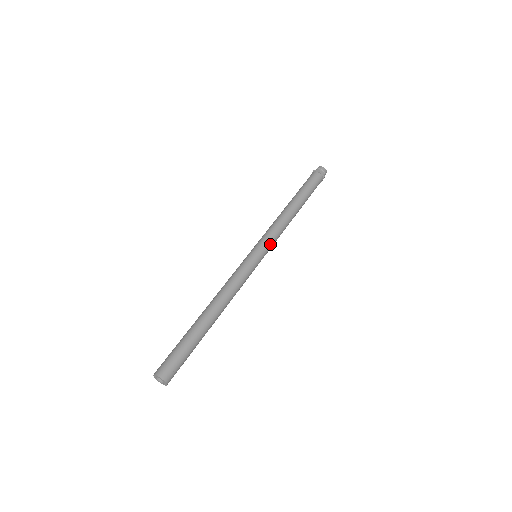
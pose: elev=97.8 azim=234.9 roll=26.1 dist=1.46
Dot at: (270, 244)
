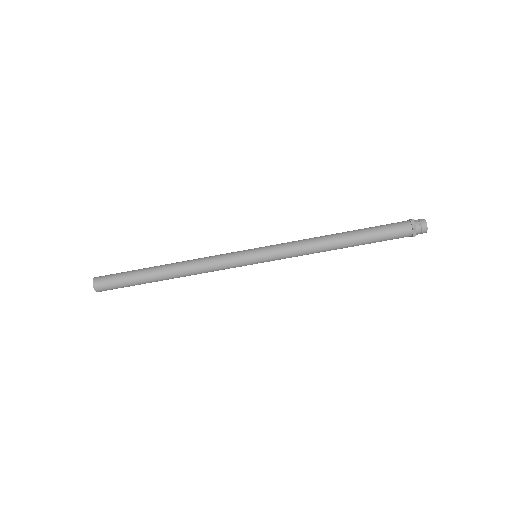
Dot at: (276, 258)
